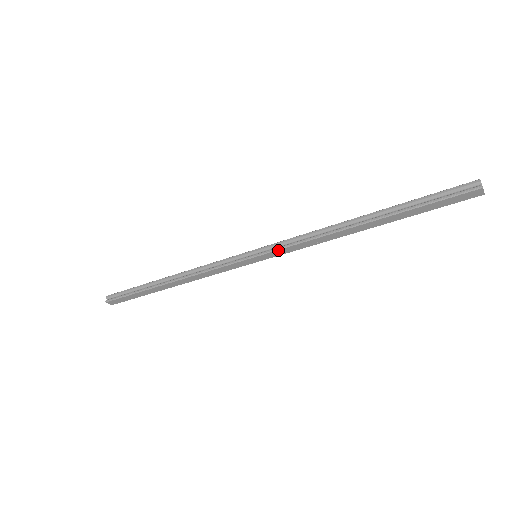
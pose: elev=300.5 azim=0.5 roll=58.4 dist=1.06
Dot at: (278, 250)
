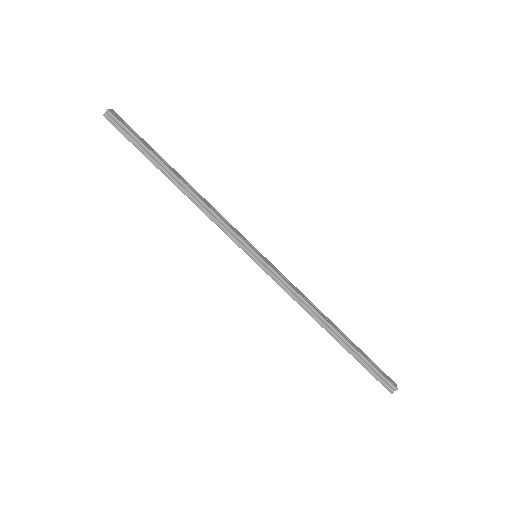
Dot at: (272, 278)
